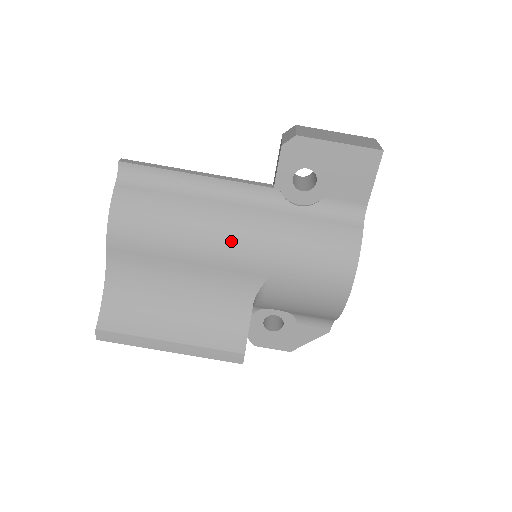
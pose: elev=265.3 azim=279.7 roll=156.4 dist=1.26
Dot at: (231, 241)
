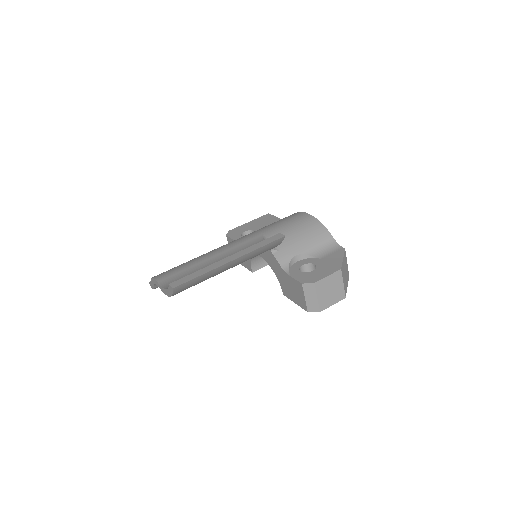
Dot at: (229, 243)
